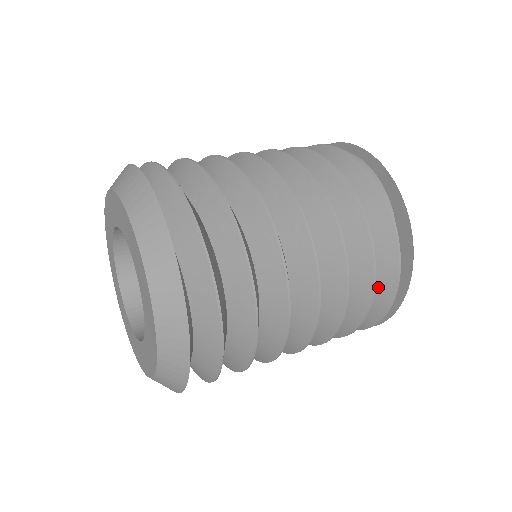
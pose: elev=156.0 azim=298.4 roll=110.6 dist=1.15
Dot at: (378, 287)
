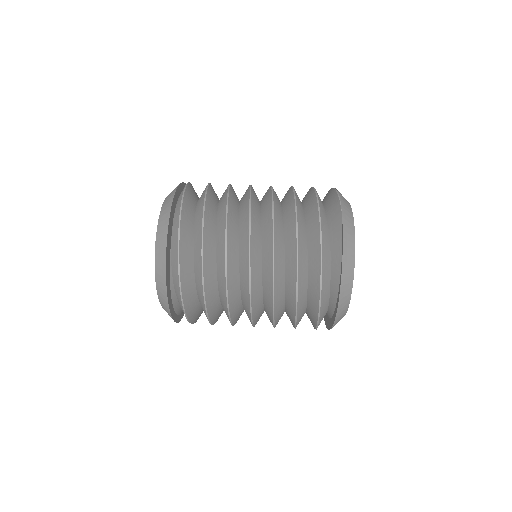
Dot at: occluded
